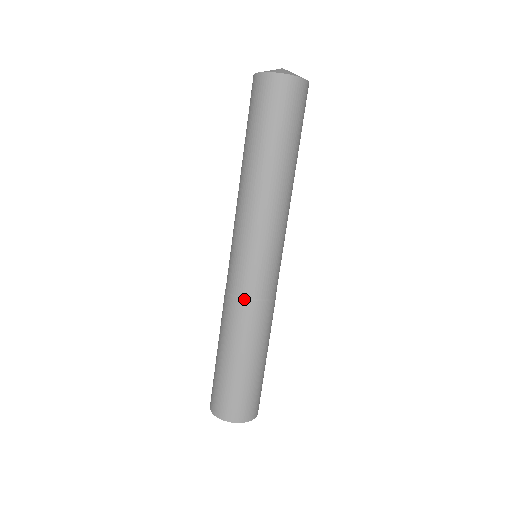
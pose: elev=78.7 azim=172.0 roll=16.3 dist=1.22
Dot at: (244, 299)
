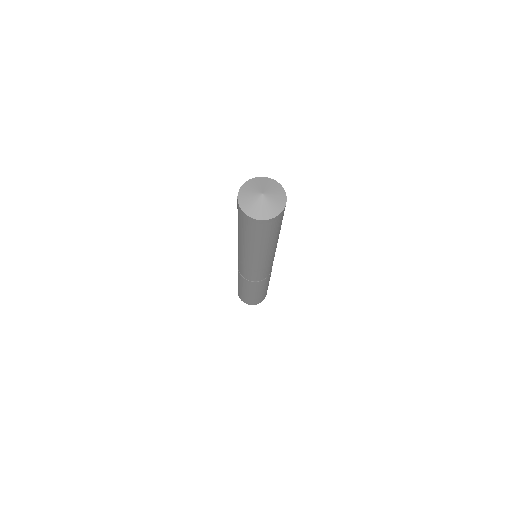
Dot at: (250, 281)
